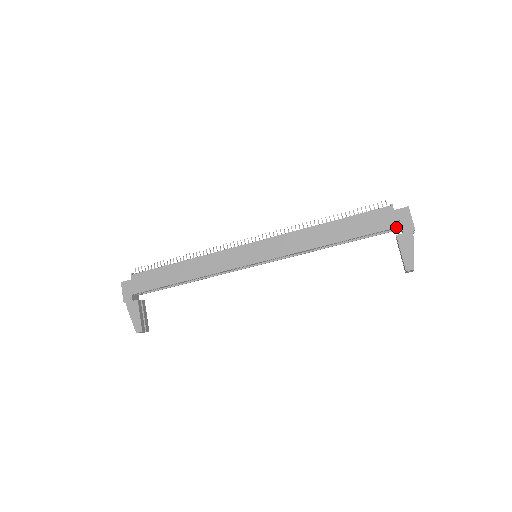
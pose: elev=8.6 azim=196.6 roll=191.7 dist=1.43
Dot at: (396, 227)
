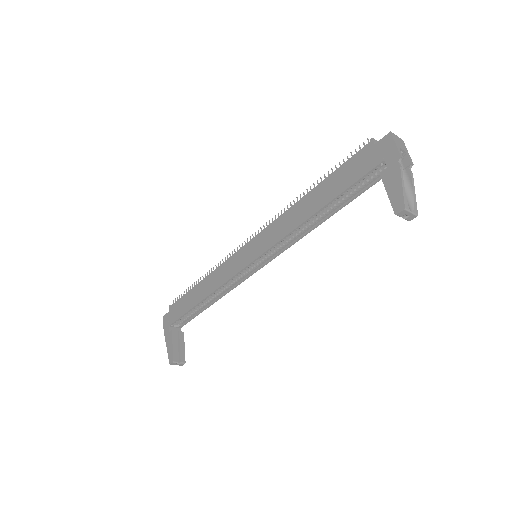
Dot at: (378, 164)
